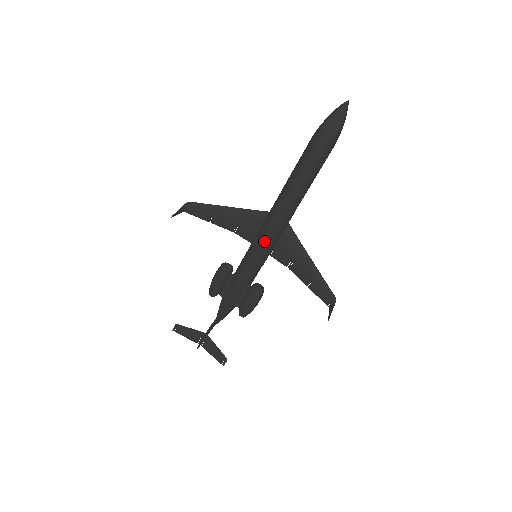
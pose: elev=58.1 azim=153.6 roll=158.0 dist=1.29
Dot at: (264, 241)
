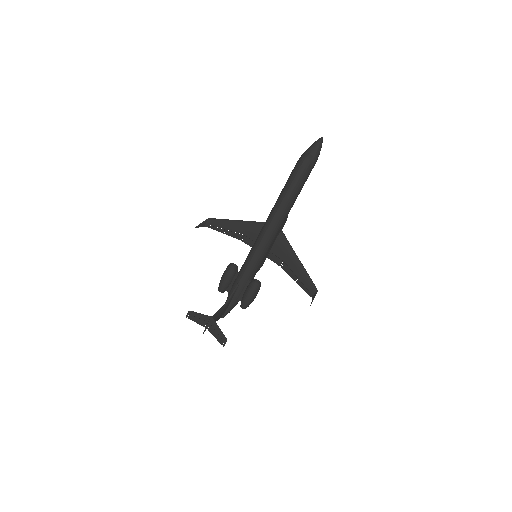
Dot at: (262, 241)
